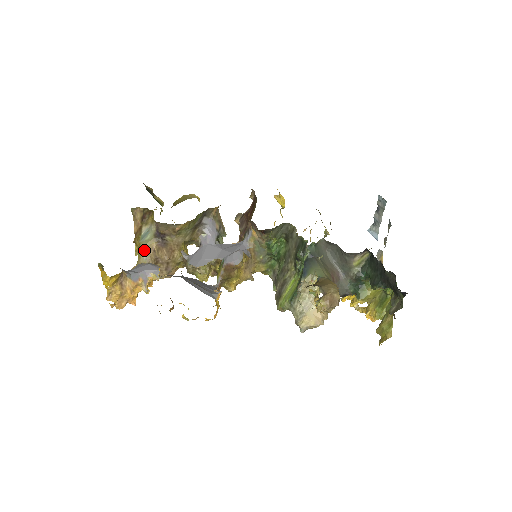
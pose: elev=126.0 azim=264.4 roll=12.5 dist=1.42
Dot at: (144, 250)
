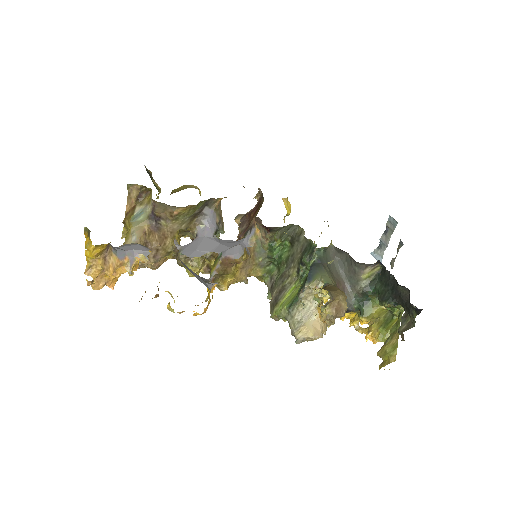
Dot at: (134, 231)
